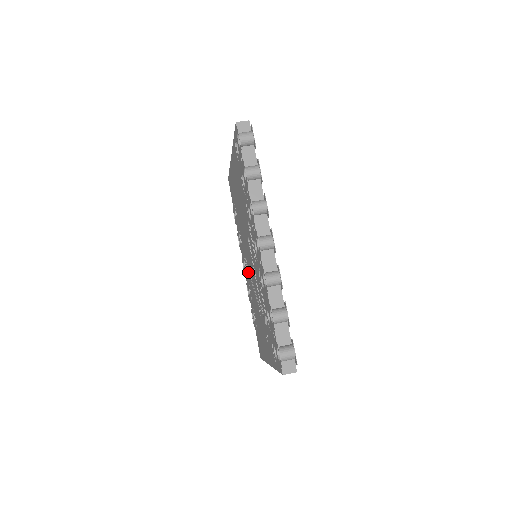
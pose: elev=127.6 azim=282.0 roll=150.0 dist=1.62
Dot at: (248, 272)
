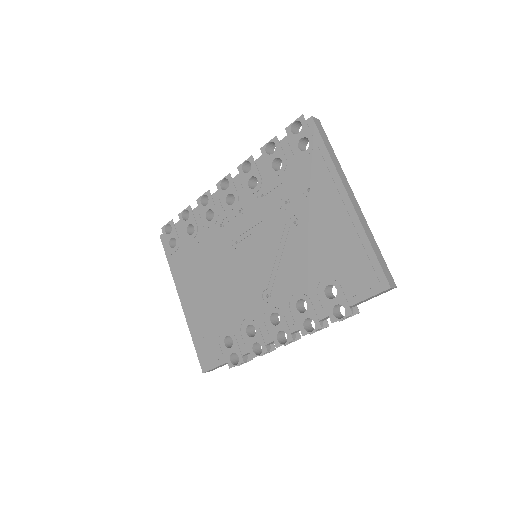
Dot at: (274, 288)
